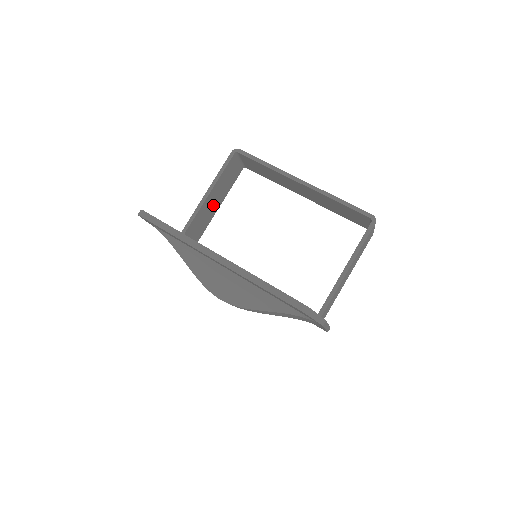
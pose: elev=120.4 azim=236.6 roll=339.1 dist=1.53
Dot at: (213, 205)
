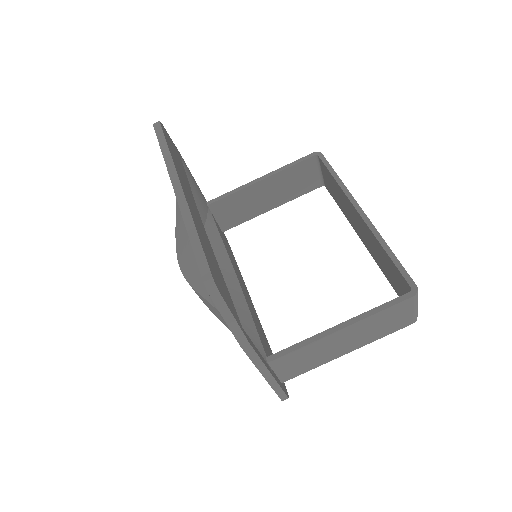
Dot at: (265, 199)
